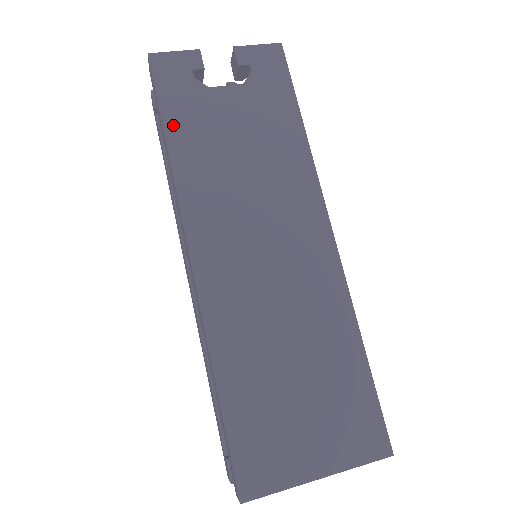
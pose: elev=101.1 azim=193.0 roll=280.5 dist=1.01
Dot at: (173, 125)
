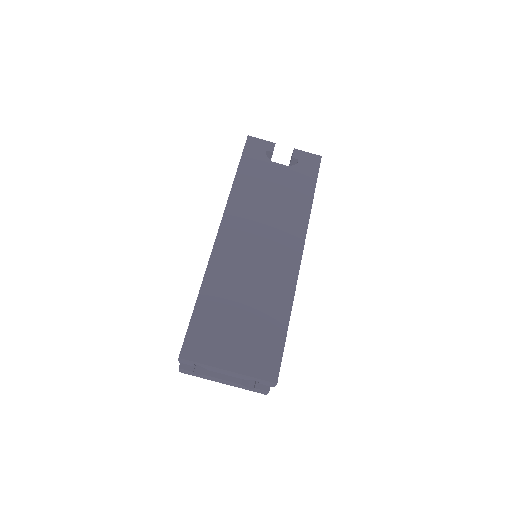
Dot at: (243, 170)
